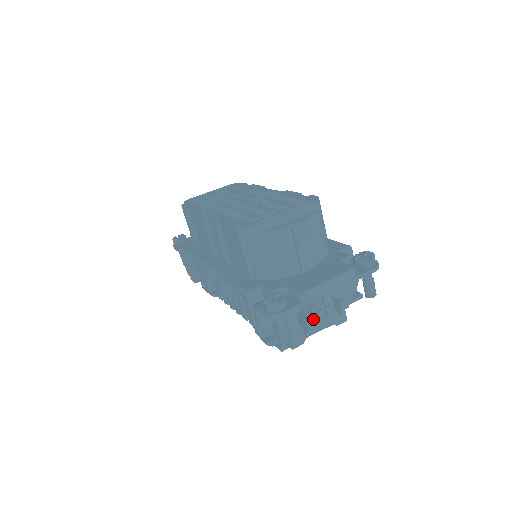
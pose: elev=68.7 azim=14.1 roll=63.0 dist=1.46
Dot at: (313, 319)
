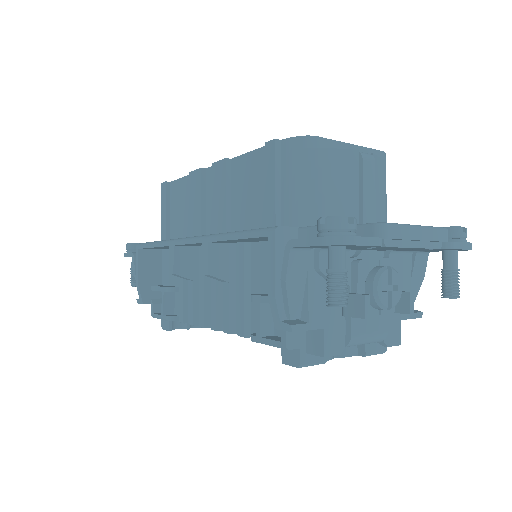
Dot at: occluded
